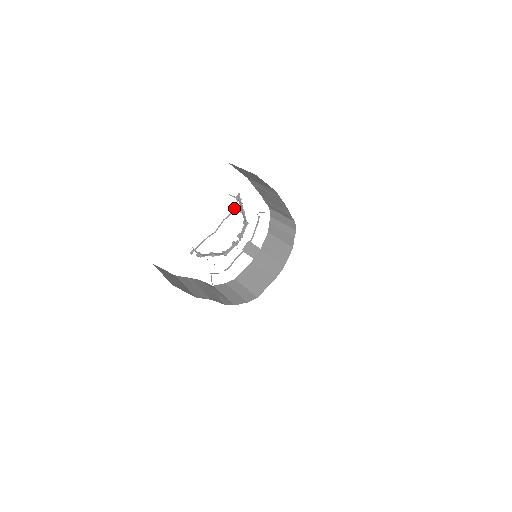
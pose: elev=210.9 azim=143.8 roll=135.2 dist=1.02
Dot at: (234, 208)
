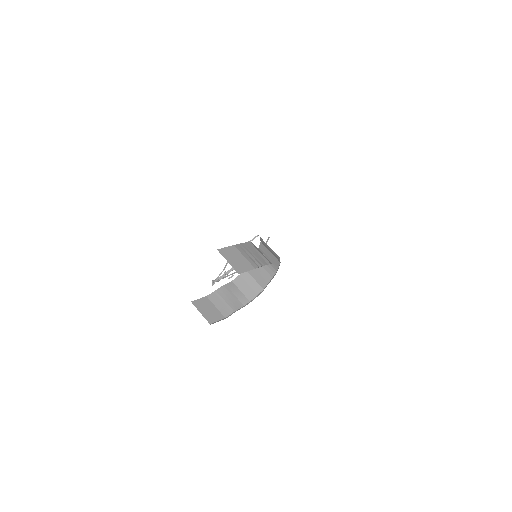
Dot at: occluded
